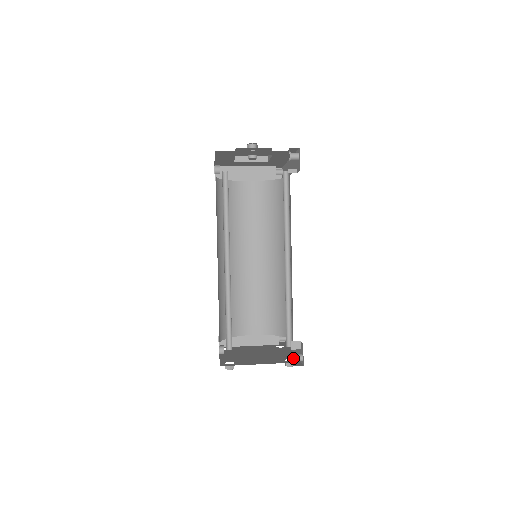
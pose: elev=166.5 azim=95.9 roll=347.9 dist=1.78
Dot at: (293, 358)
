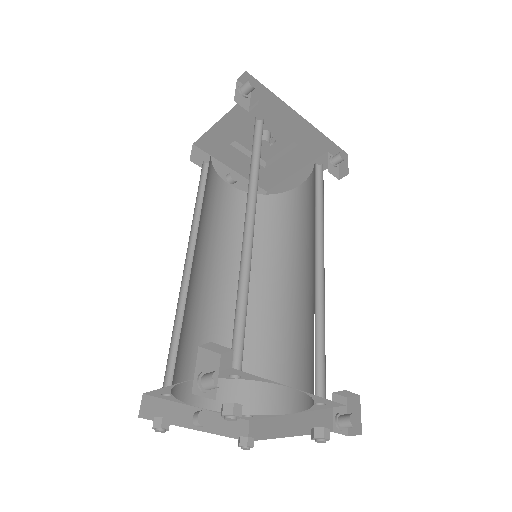
Dot at: occluded
